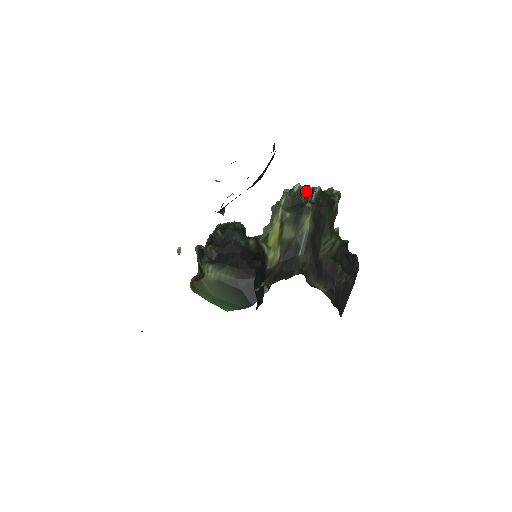
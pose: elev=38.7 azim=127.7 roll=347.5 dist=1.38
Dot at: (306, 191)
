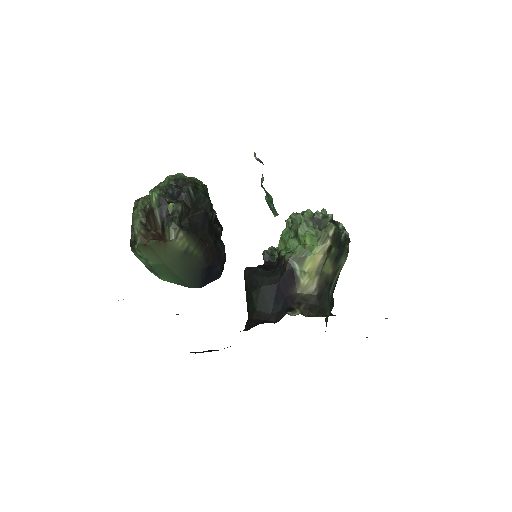
Dot at: (333, 223)
